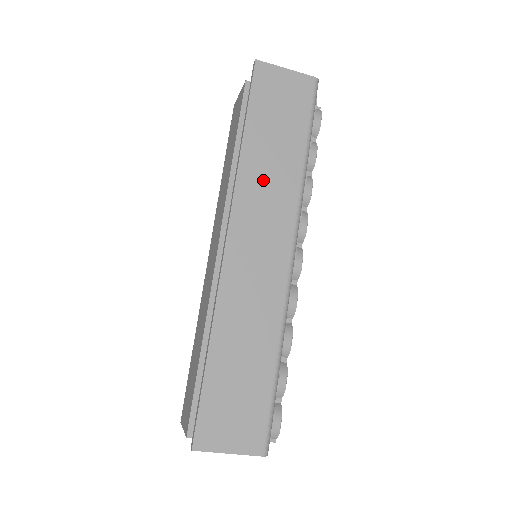
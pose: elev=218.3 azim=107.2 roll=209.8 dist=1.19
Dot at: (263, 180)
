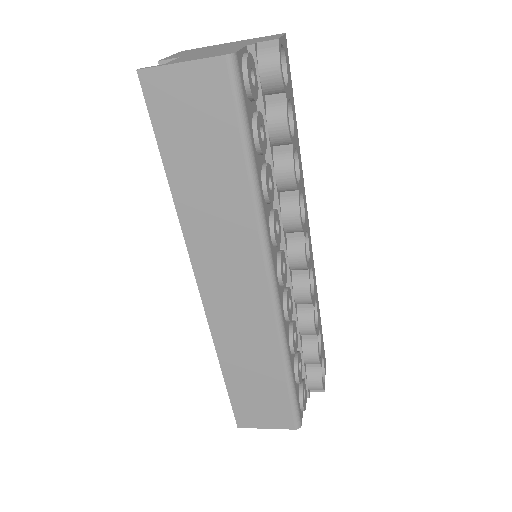
Dot at: (211, 223)
